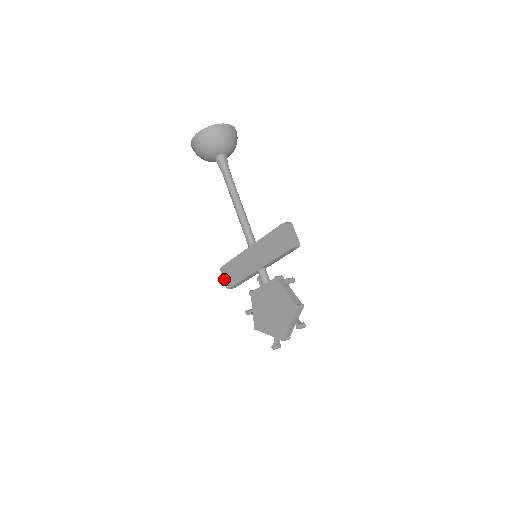
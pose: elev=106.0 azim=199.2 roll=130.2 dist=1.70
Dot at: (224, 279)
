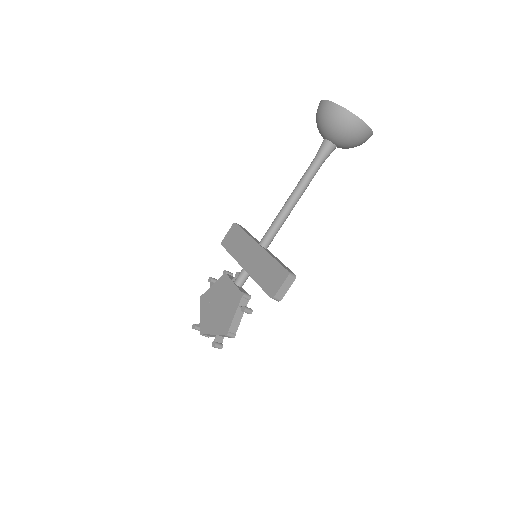
Dot at: (227, 234)
